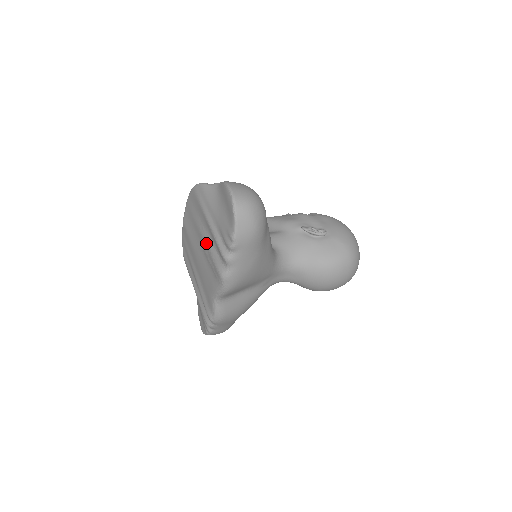
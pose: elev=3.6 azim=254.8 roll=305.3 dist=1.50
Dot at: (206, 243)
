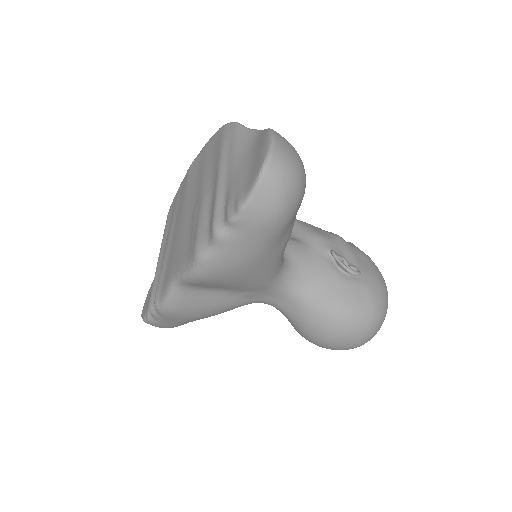
Dot at: (201, 201)
